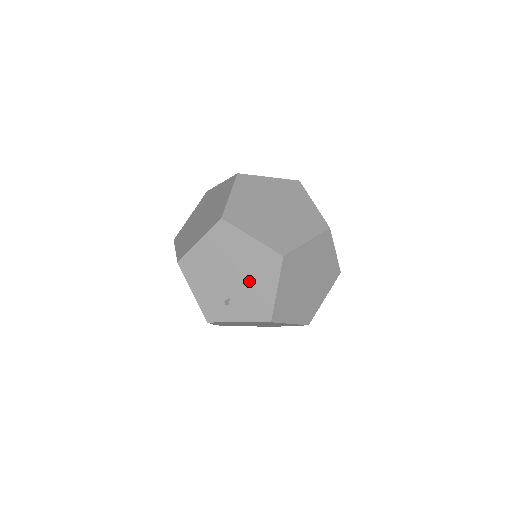
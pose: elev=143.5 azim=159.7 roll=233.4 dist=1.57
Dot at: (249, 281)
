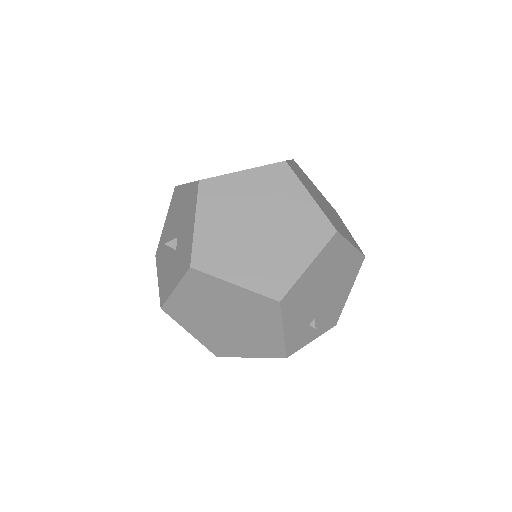
Dot at: (335, 293)
